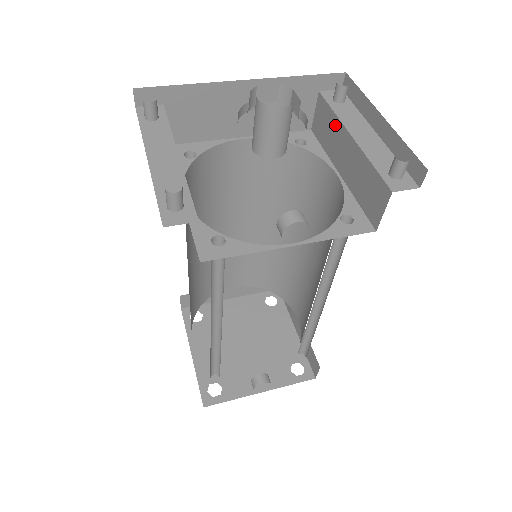
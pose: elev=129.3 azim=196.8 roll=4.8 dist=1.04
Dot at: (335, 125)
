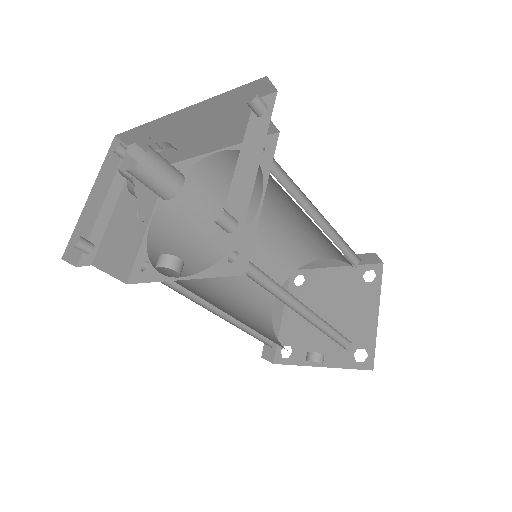
Dot at: occluded
